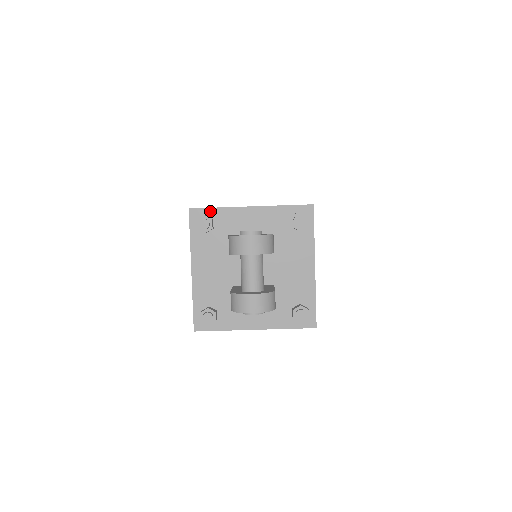
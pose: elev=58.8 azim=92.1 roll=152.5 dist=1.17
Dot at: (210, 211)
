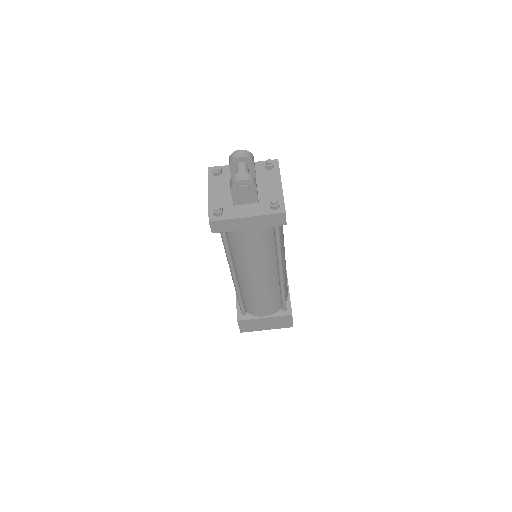
Dot at: occluded
